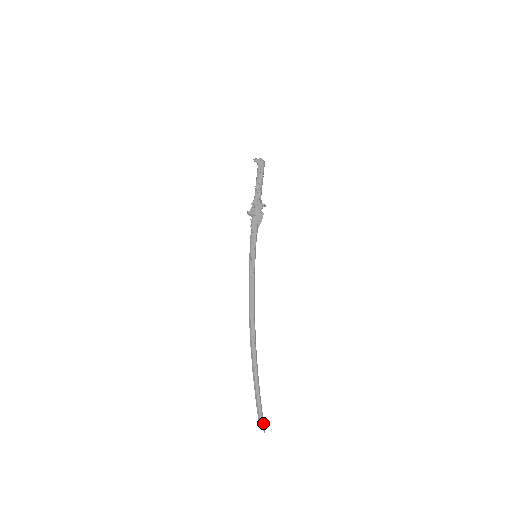
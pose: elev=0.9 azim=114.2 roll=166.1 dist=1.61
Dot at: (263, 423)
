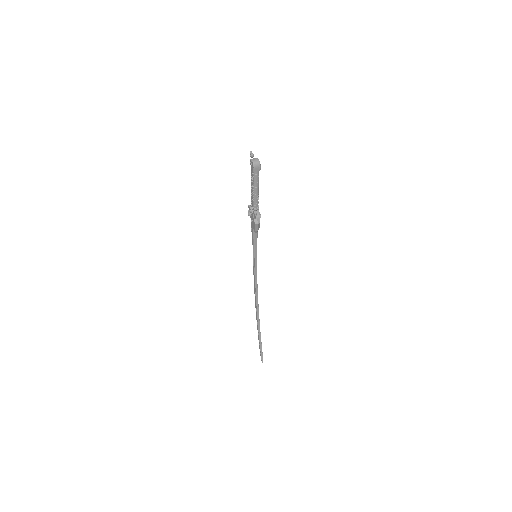
Dot at: (262, 358)
